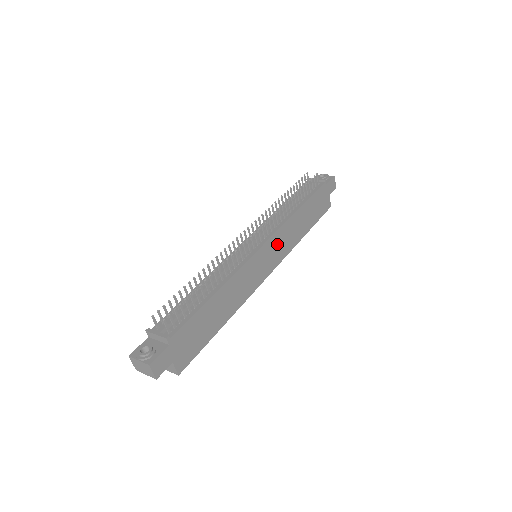
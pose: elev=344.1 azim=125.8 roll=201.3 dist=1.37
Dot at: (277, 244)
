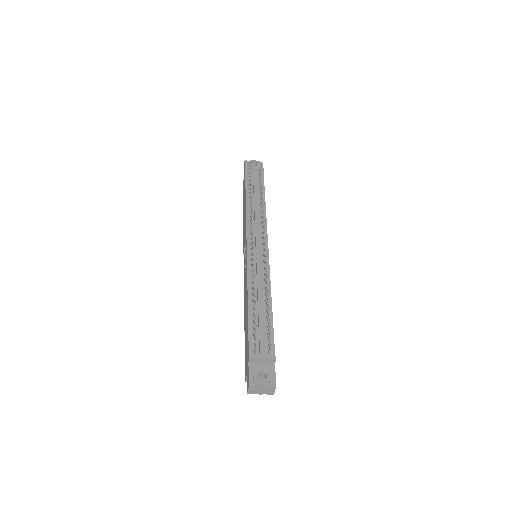
Dot at: occluded
